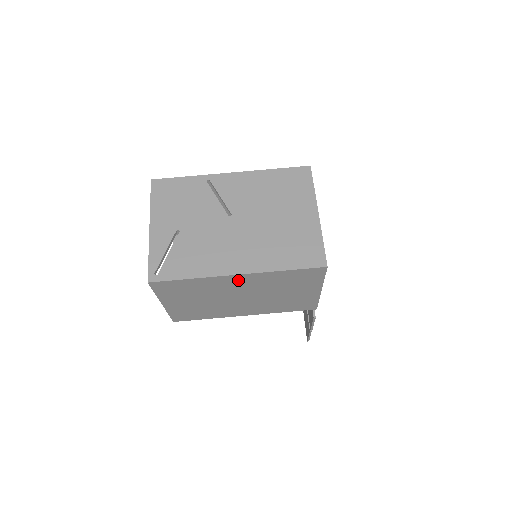
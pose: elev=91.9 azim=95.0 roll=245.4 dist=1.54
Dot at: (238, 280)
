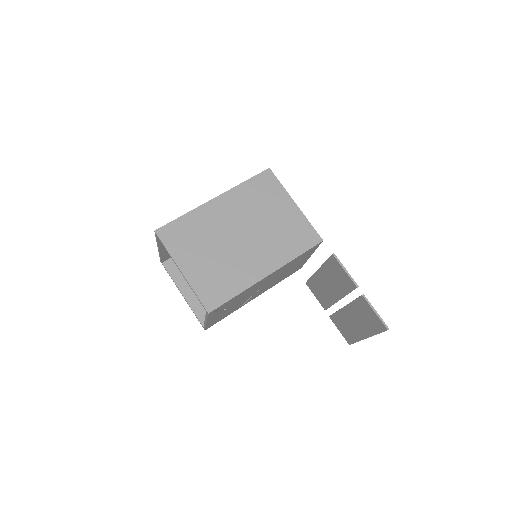
Dot at: (220, 207)
